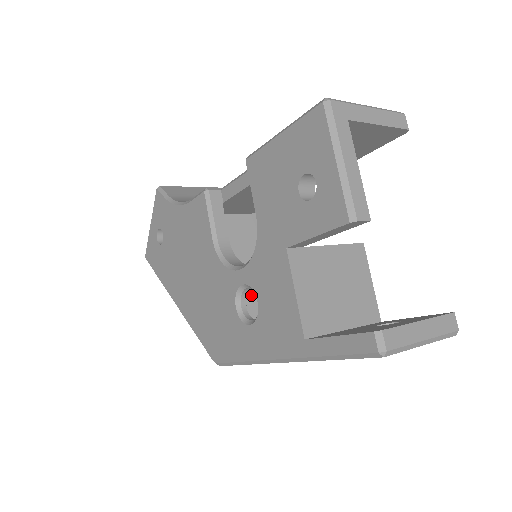
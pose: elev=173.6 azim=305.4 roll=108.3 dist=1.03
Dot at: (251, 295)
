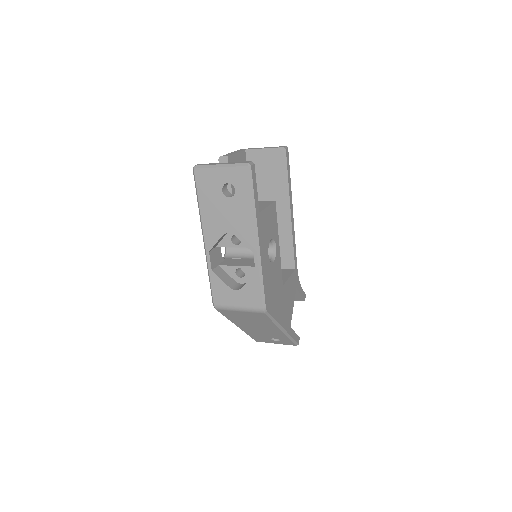
Dot at: (232, 255)
